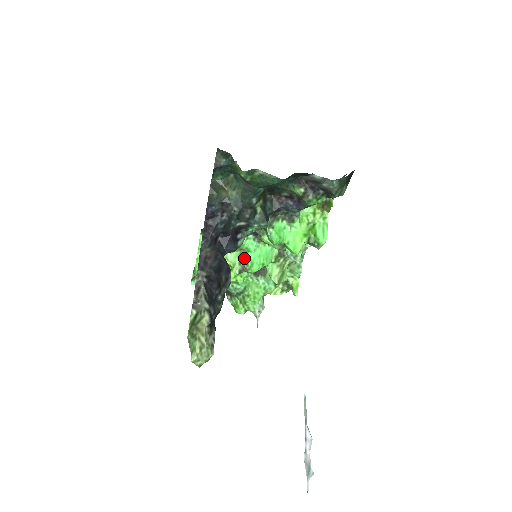
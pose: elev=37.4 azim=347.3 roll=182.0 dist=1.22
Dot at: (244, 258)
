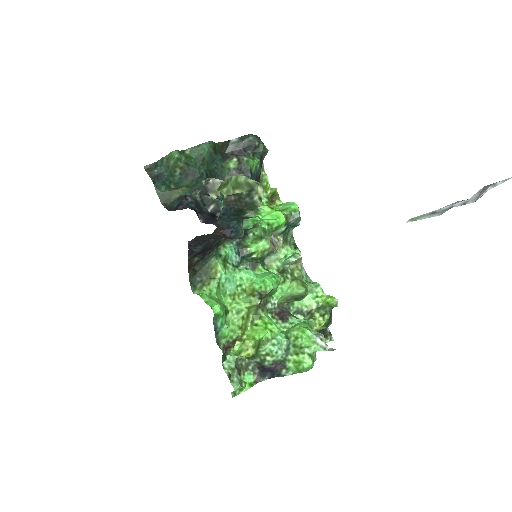
Dot at: (253, 290)
